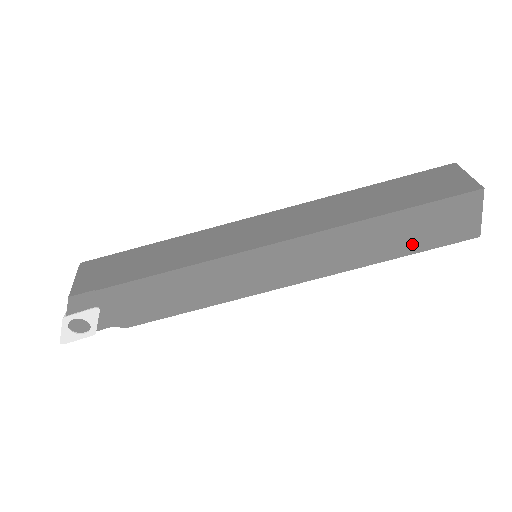
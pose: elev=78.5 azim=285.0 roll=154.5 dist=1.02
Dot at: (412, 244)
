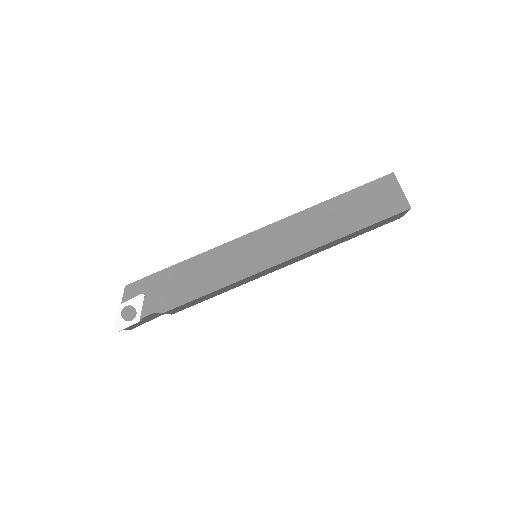
Dot at: (361, 219)
